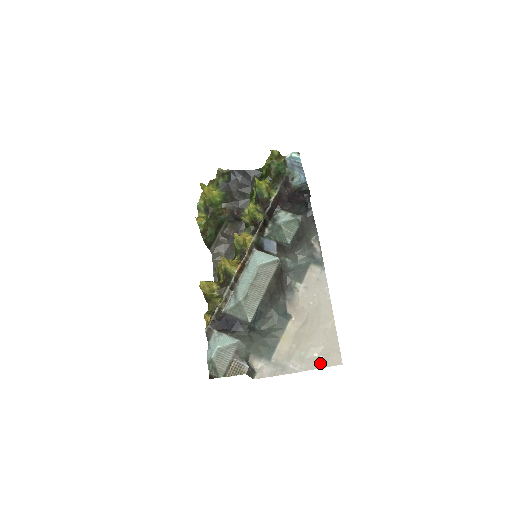
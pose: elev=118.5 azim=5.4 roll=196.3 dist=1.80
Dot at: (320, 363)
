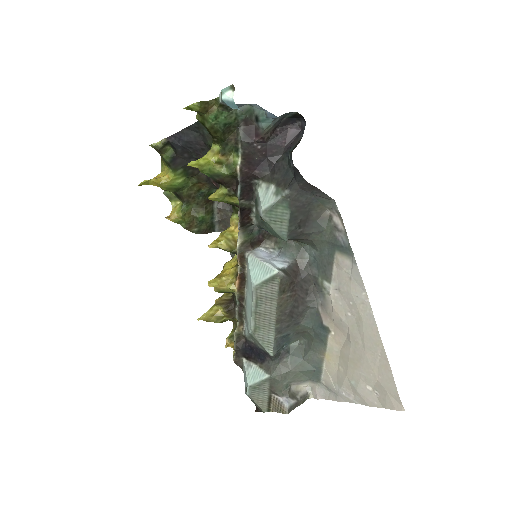
Dot at: (376, 401)
